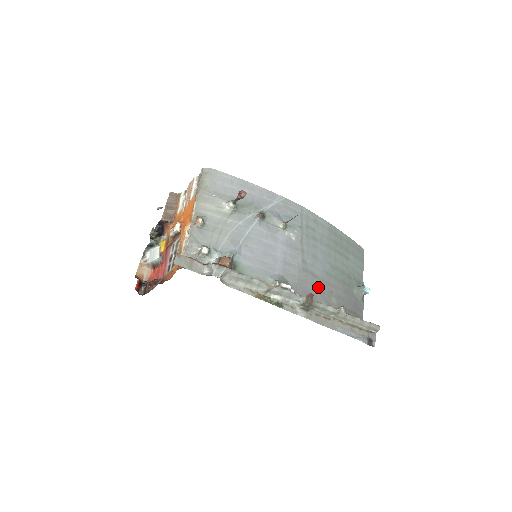
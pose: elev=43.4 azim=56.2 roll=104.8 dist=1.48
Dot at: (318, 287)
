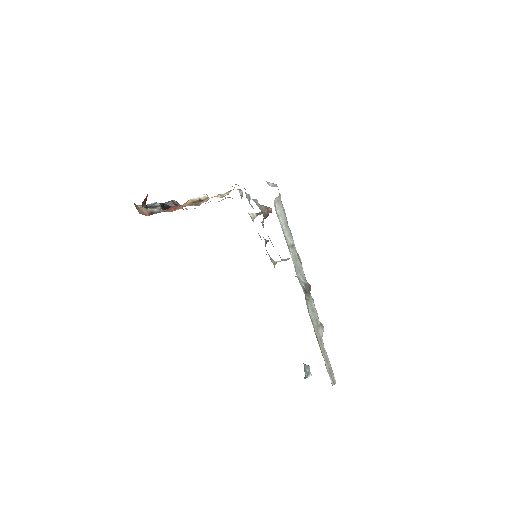
Dot at: occluded
